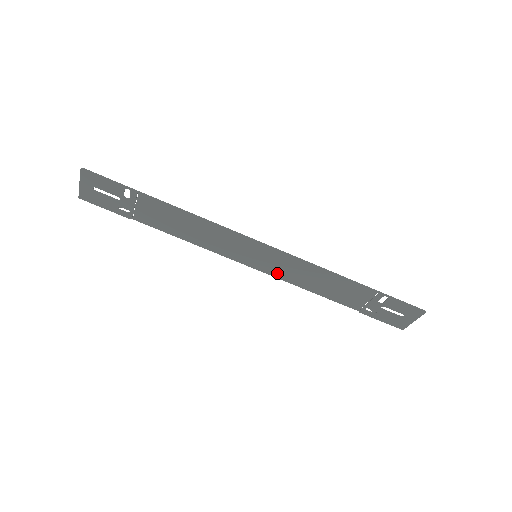
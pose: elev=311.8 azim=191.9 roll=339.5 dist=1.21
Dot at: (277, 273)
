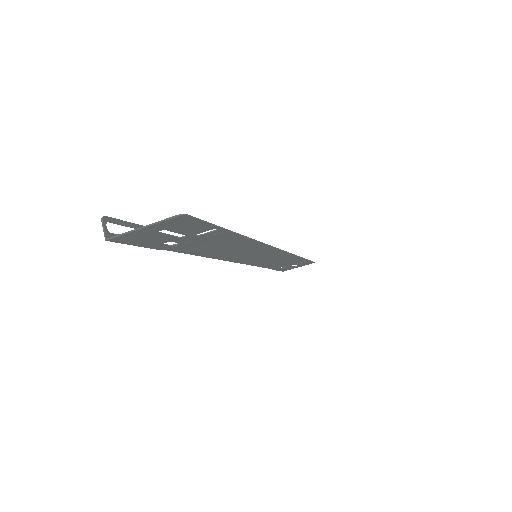
Dot at: (253, 262)
